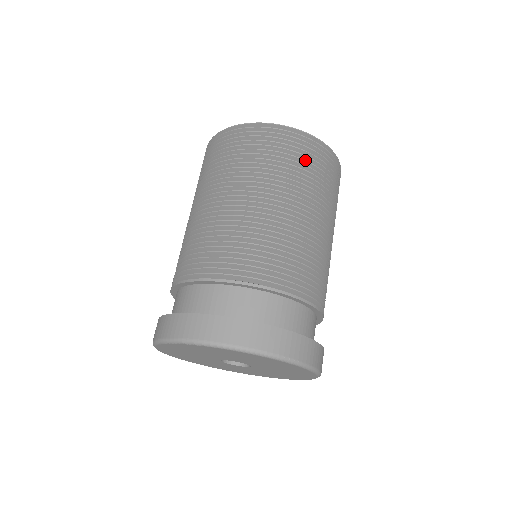
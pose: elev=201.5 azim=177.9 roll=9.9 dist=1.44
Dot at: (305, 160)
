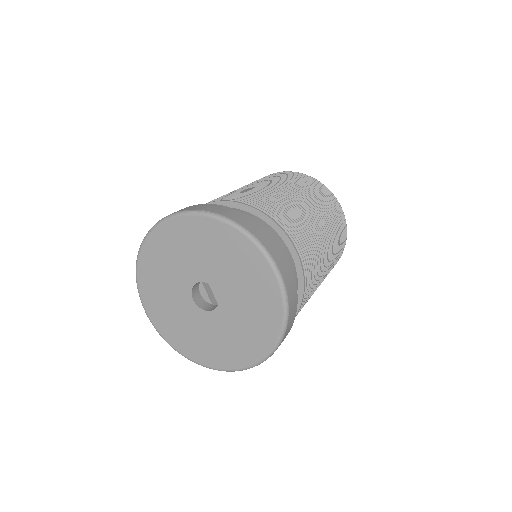
Dot at: (285, 176)
